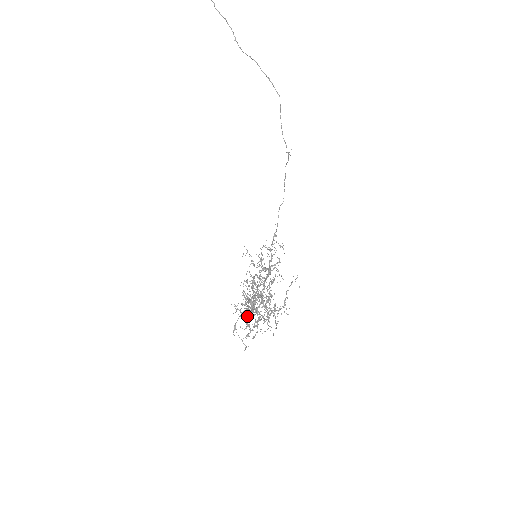
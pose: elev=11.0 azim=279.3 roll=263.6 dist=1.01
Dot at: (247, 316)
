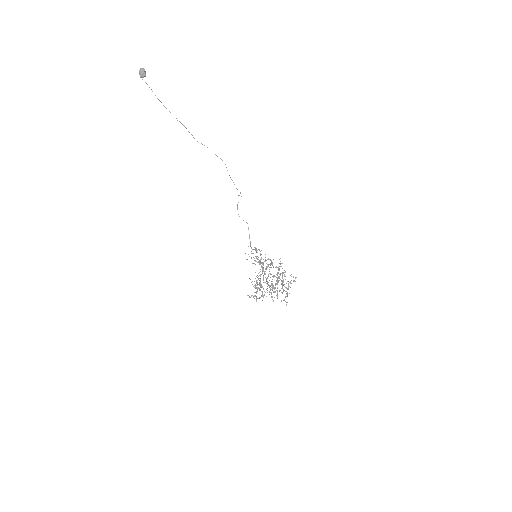
Dot at: (281, 284)
